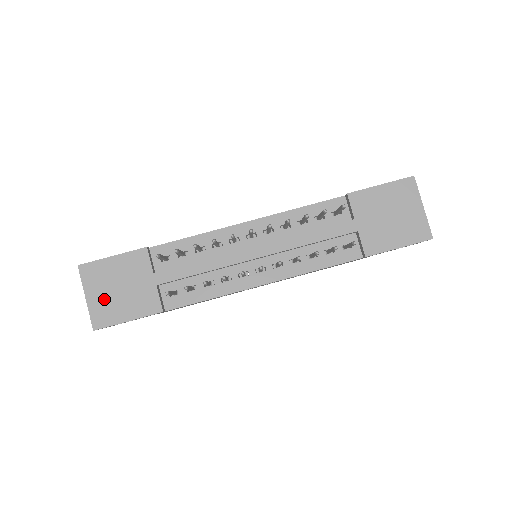
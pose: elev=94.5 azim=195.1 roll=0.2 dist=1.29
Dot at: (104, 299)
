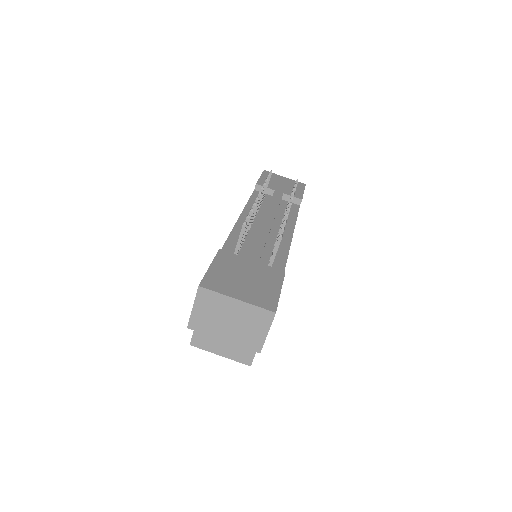
Dot at: (248, 291)
